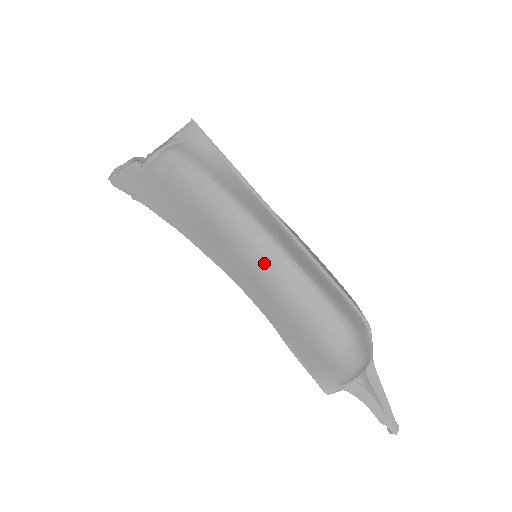
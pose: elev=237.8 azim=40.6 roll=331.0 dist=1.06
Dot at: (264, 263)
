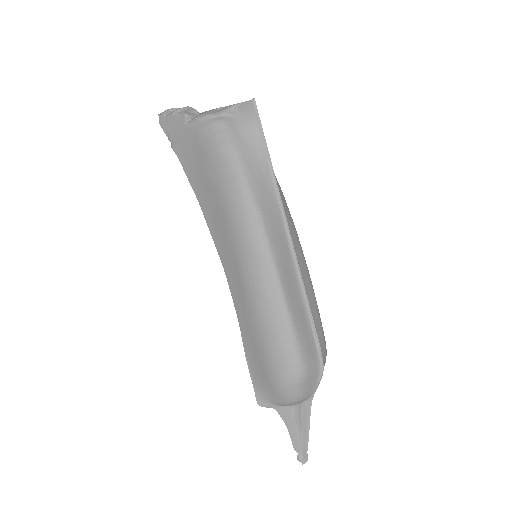
Dot at: (253, 273)
